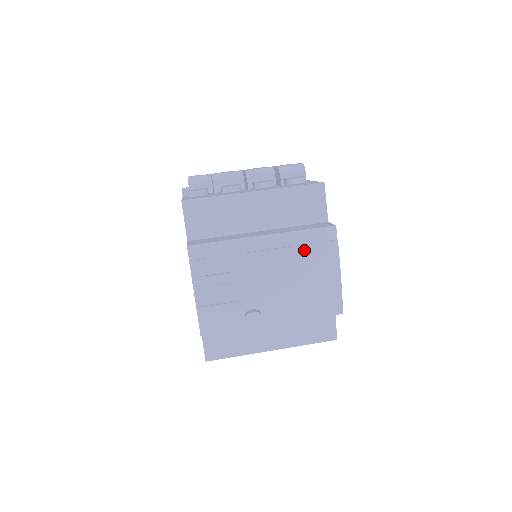
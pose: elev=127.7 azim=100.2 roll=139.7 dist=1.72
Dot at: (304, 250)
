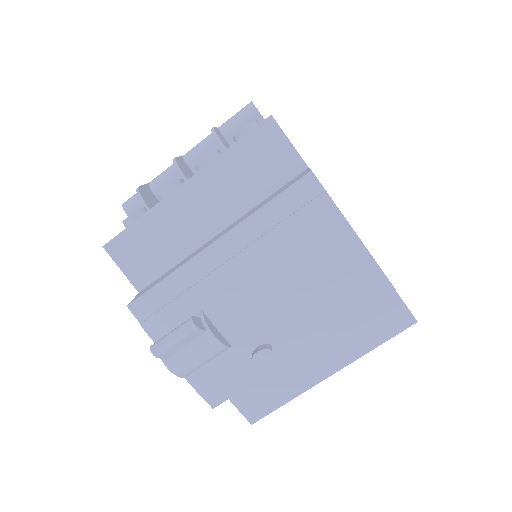
Dot at: (283, 232)
